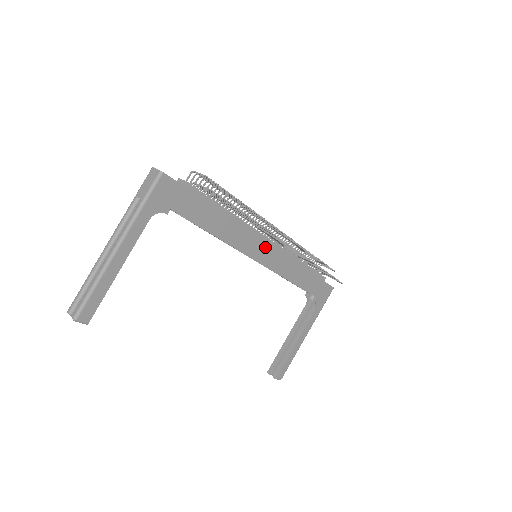
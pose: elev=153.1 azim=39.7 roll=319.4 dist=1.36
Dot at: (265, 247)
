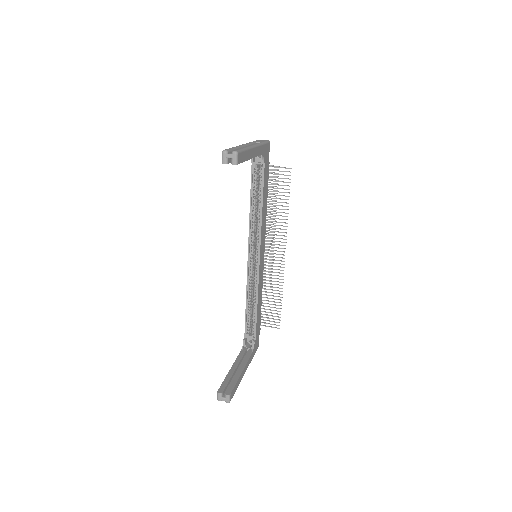
Dot at: (263, 253)
